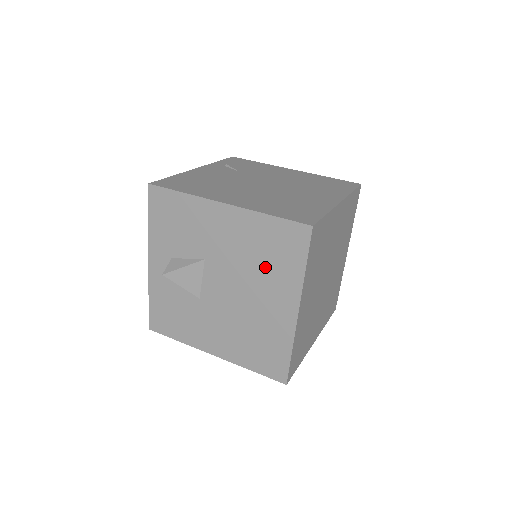
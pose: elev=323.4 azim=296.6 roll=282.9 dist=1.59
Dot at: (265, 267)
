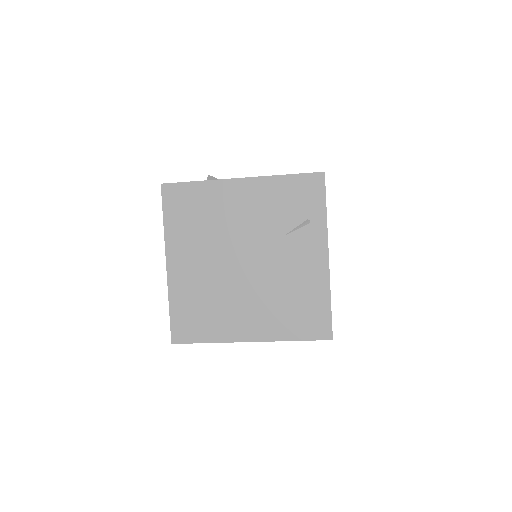
Dot at: occluded
